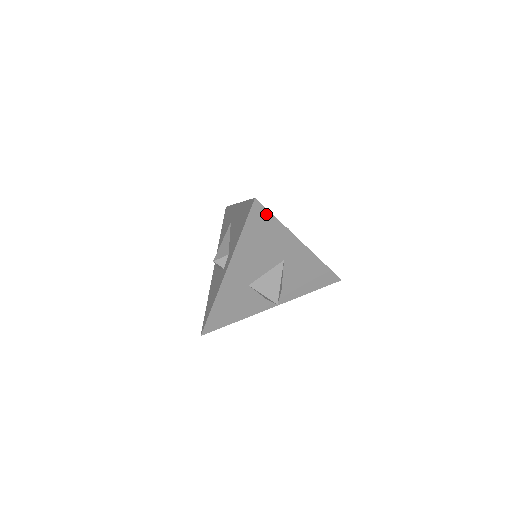
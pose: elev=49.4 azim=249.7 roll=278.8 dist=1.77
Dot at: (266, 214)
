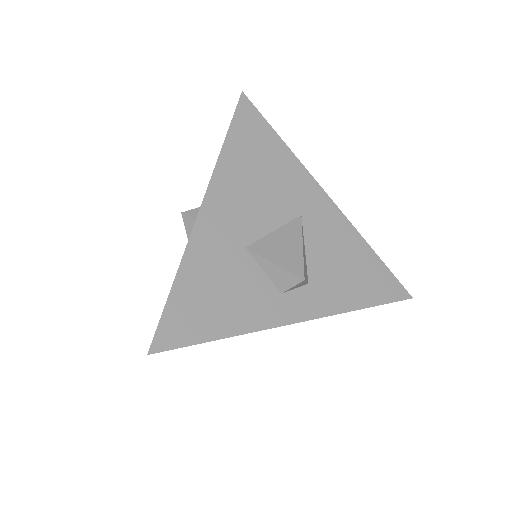
Dot at: (261, 122)
